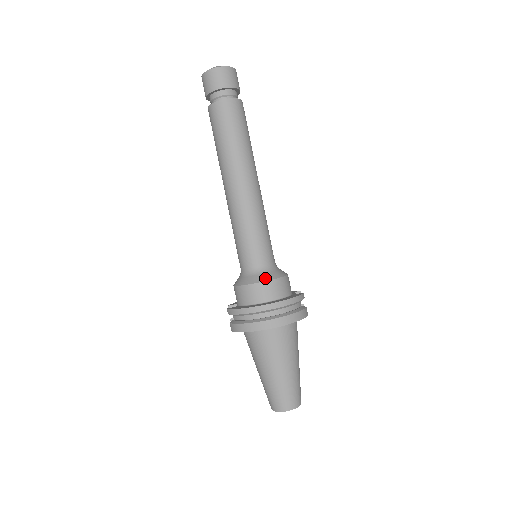
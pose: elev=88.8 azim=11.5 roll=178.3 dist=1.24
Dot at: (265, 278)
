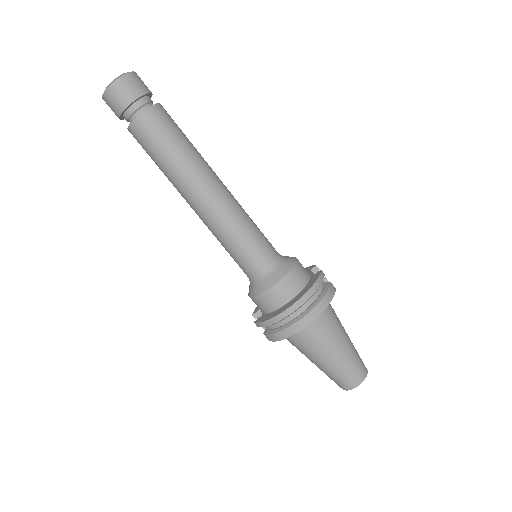
Dot at: (277, 278)
